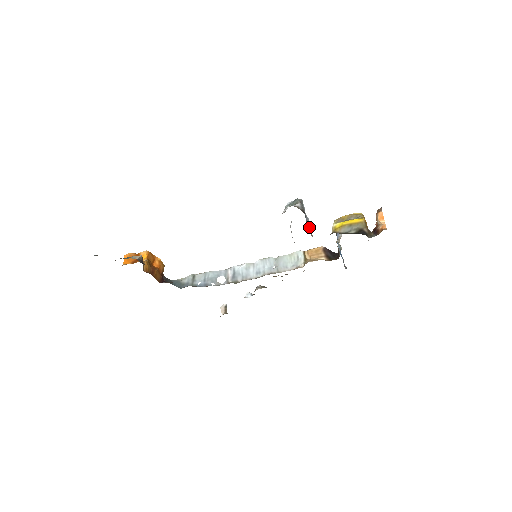
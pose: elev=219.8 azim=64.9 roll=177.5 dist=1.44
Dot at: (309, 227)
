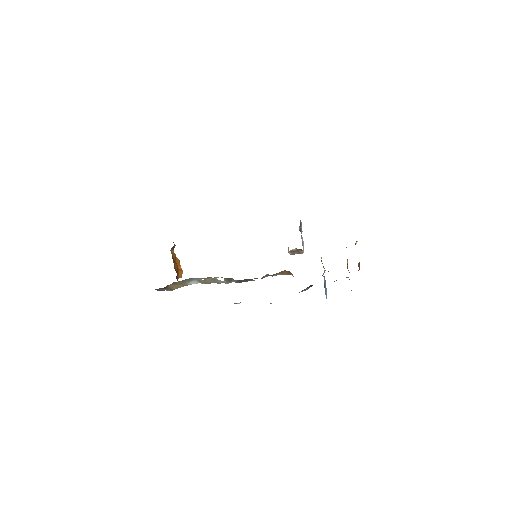
Dot at: occluded
